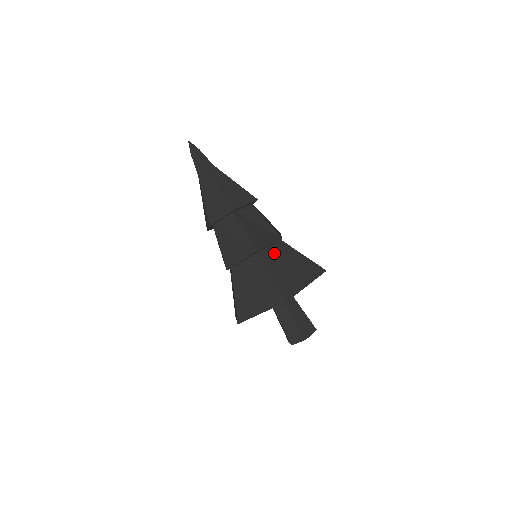
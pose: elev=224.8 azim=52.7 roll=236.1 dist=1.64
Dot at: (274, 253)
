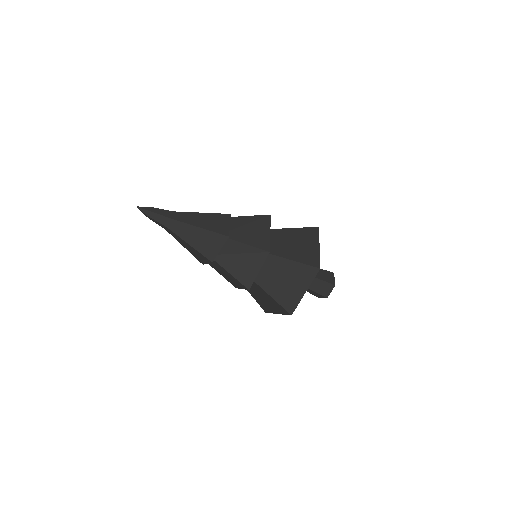
Dot at: (266, 272)
